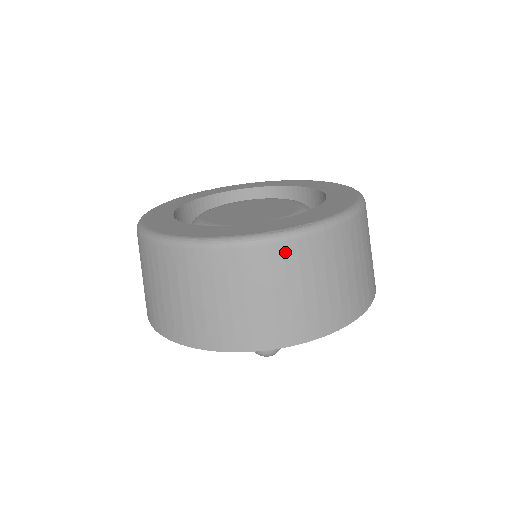
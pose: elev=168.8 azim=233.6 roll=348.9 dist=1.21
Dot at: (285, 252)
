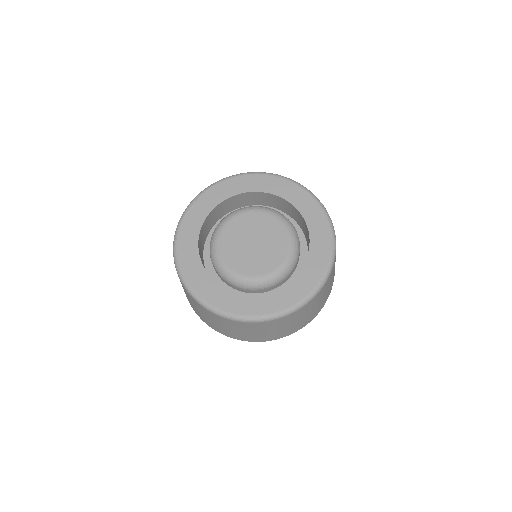
Dot at: (318, 296)
